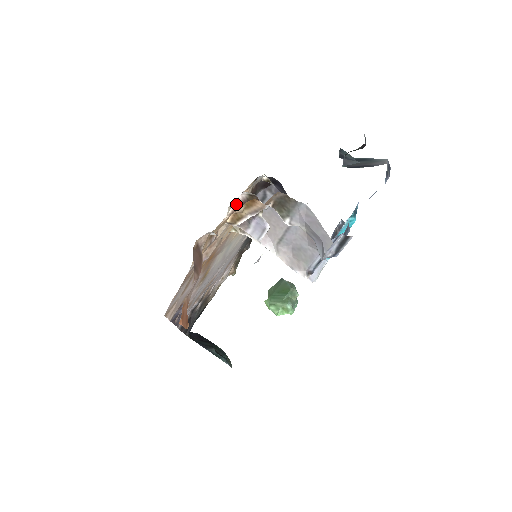
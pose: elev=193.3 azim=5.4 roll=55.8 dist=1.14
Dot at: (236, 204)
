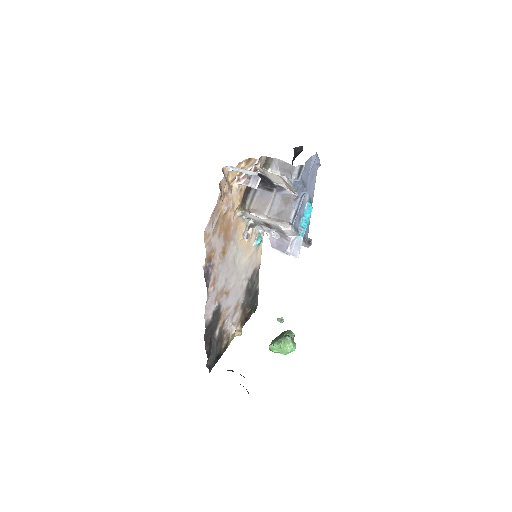
Dot at: occluded
